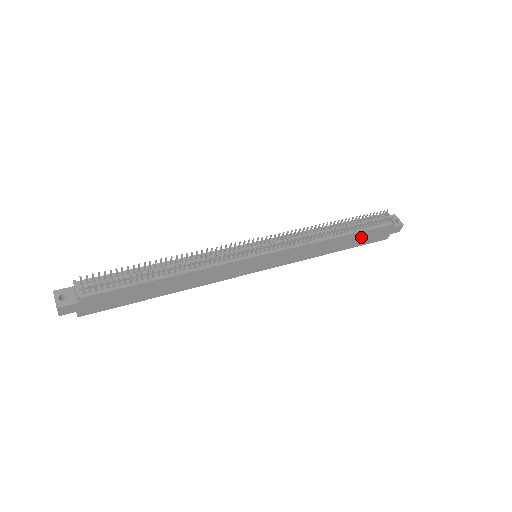
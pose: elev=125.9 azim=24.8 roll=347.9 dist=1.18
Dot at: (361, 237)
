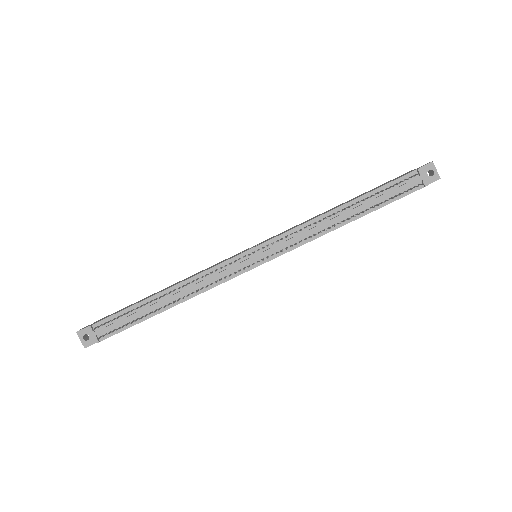
Dot at: occluded
